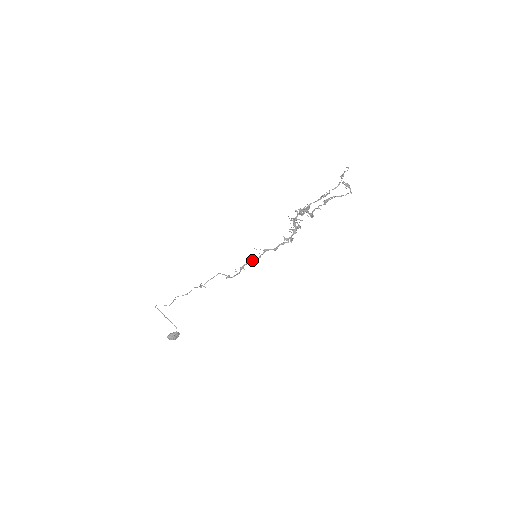
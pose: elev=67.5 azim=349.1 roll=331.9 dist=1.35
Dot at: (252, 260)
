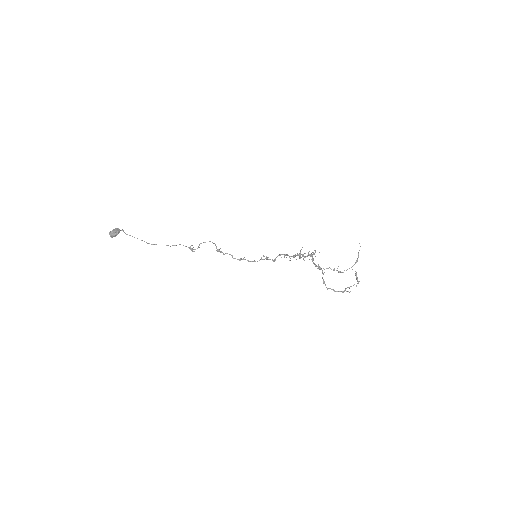
Dot at: (253, 261)
